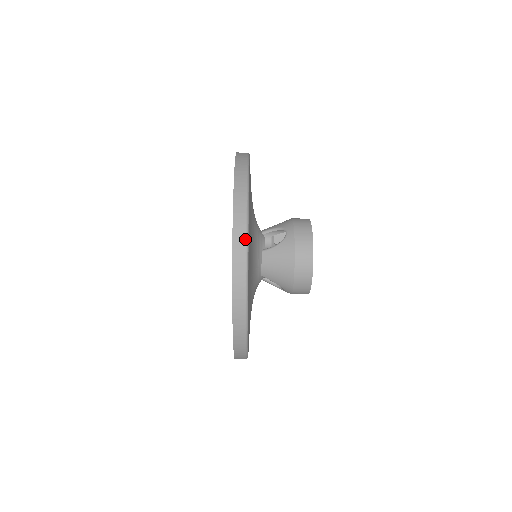
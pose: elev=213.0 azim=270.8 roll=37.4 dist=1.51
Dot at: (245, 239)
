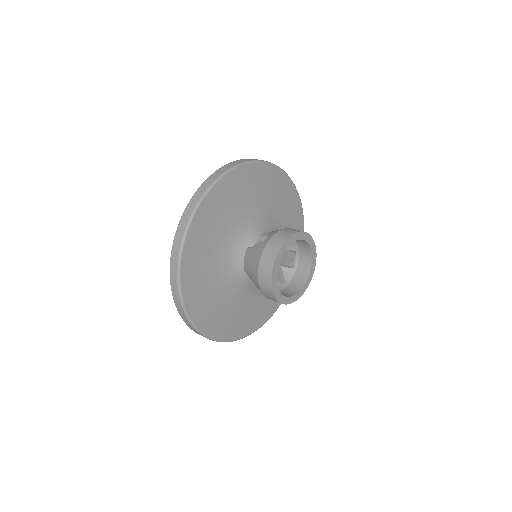
Dot at: (244, 337)
